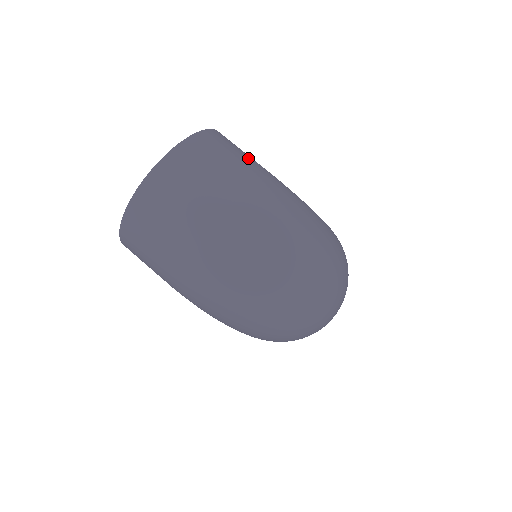
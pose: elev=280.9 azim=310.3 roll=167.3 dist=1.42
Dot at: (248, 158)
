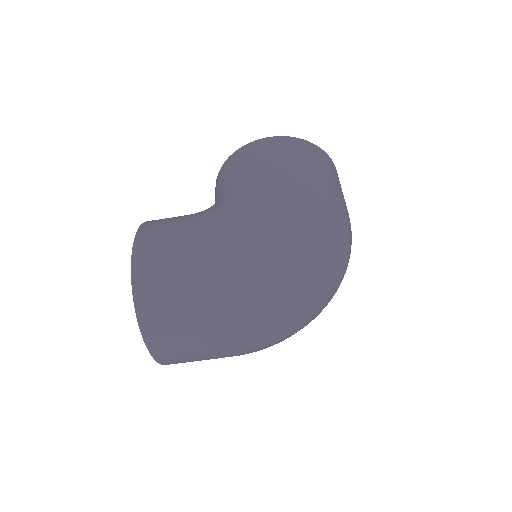
Dot at: (181, 259)
